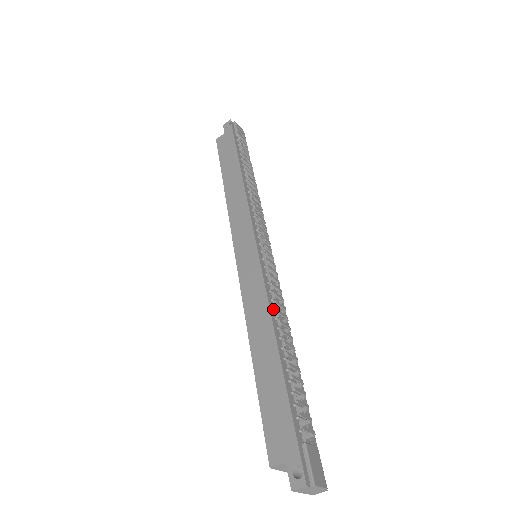
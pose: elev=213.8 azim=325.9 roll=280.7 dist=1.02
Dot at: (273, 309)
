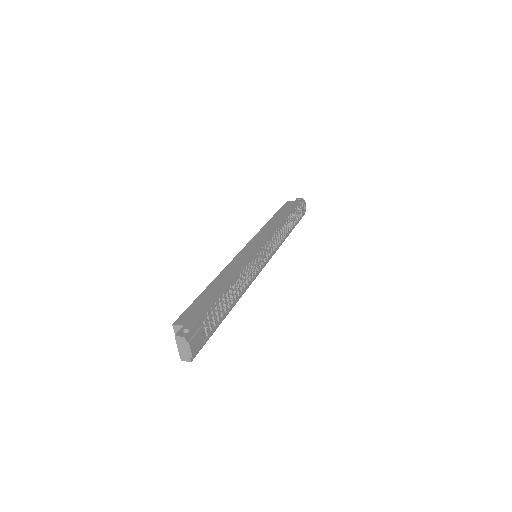
Dot at: (242, 275)
